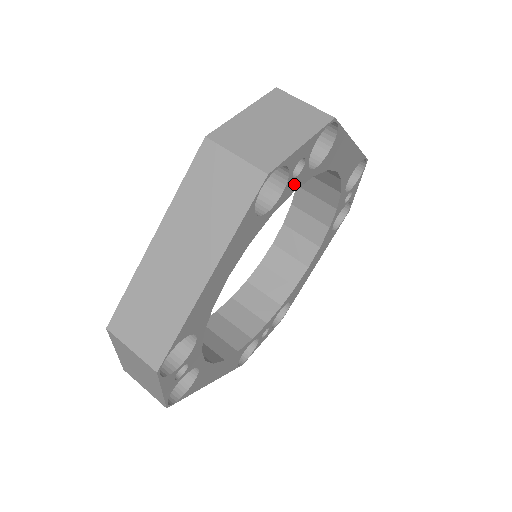
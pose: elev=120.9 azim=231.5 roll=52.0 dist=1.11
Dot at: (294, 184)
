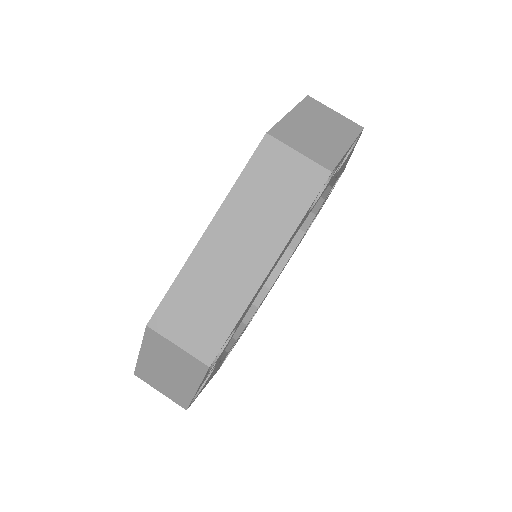
Dot at: (327, 185)
